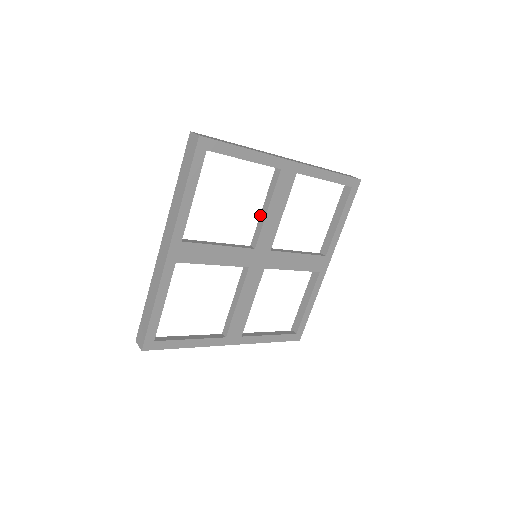
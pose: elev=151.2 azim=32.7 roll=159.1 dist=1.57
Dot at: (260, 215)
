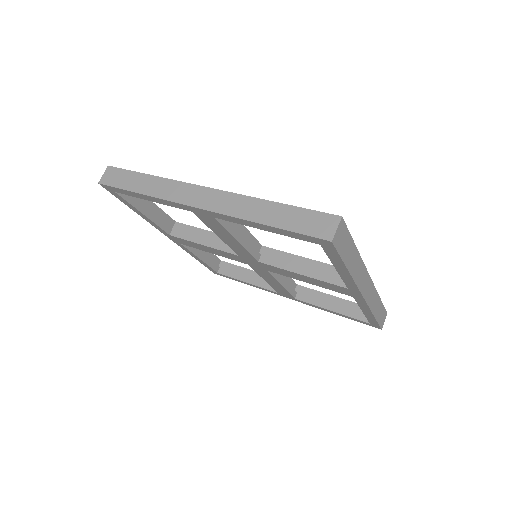
Dot at: (299, 256)
